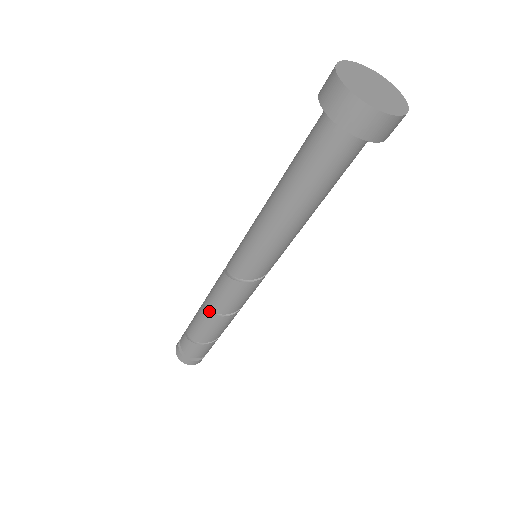
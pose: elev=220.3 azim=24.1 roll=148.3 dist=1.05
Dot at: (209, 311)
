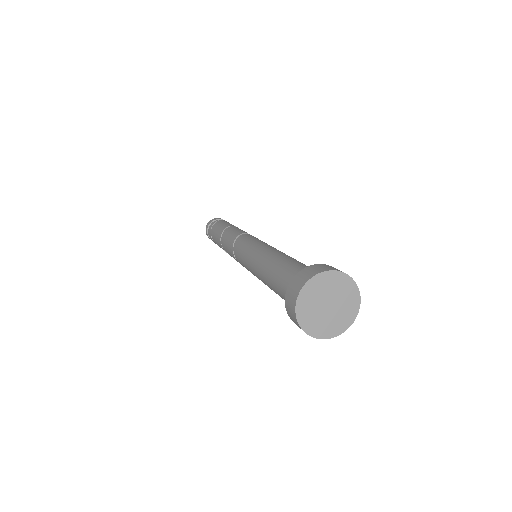
Dot at: occluded
